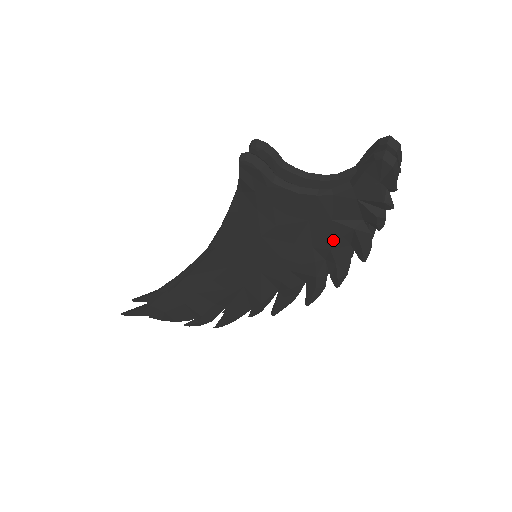
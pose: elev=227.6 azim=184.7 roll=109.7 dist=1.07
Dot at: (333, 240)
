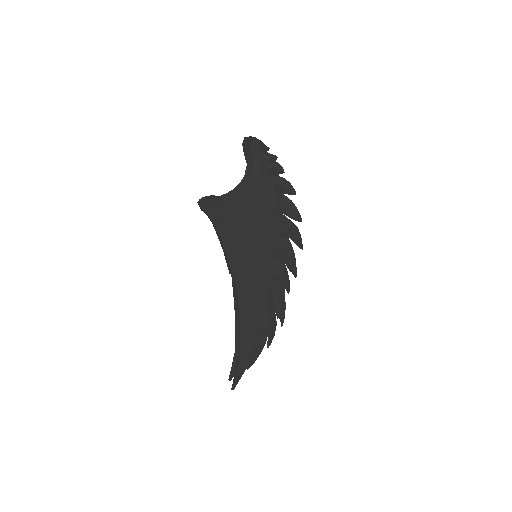
Dot at: (274, 199)
